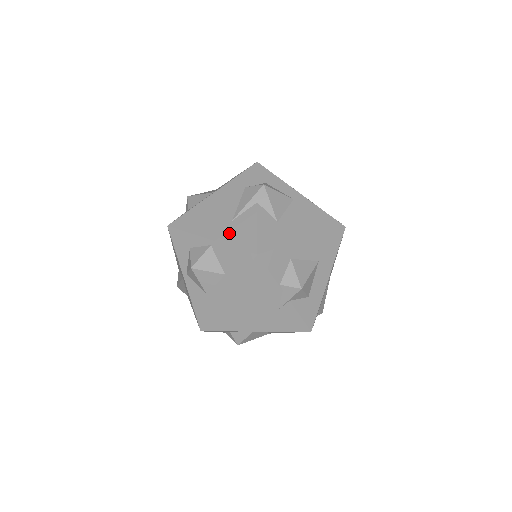
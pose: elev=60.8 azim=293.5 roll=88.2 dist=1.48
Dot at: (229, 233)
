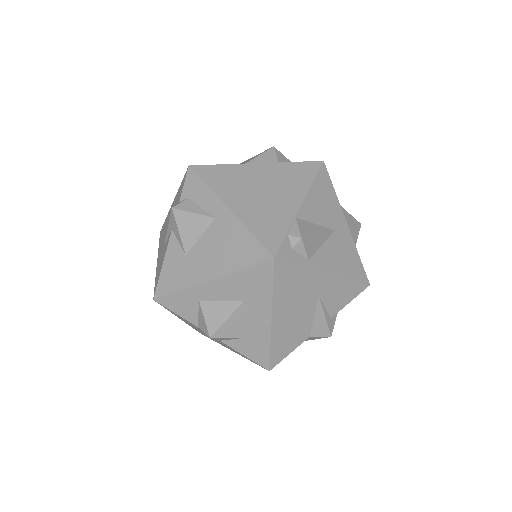
Dot at: (159, 261)
